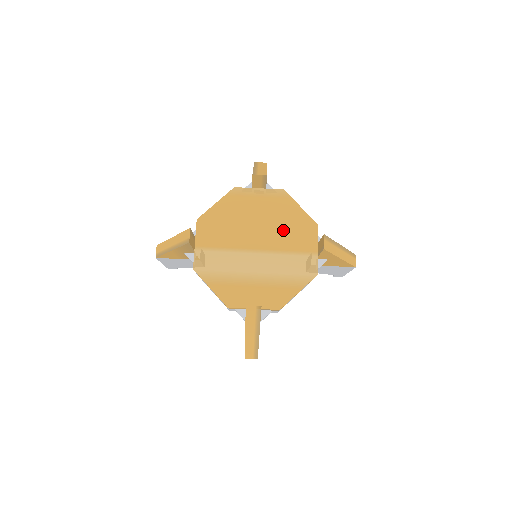
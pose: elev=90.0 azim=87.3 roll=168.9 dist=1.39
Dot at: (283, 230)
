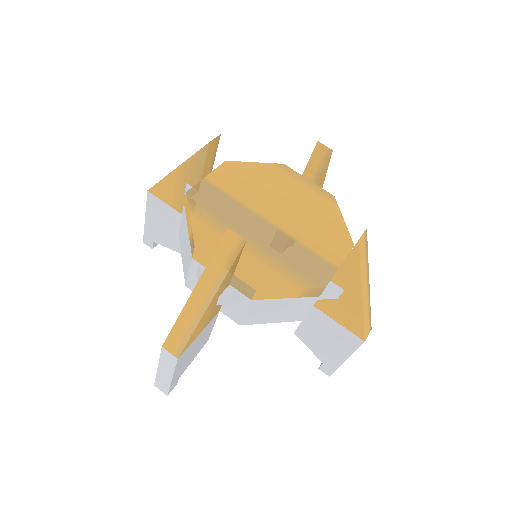
Dot at: (312, 225)
